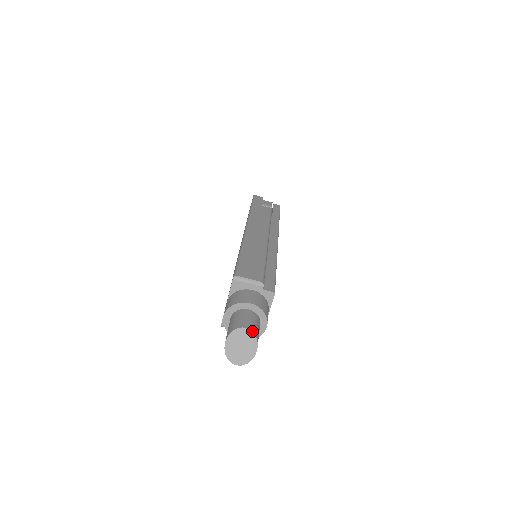
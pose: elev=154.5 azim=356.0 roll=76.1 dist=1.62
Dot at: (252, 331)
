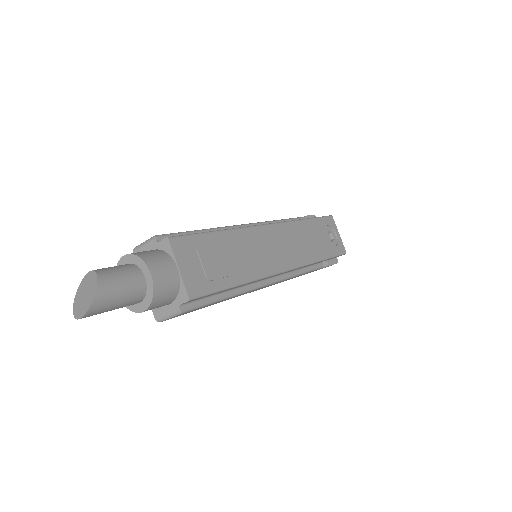
Dot at: (94, 271)
